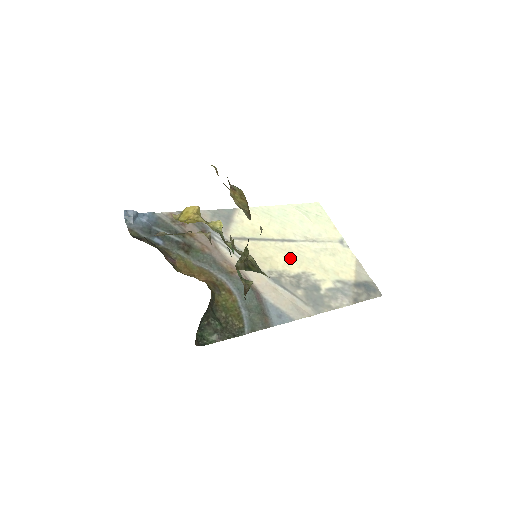
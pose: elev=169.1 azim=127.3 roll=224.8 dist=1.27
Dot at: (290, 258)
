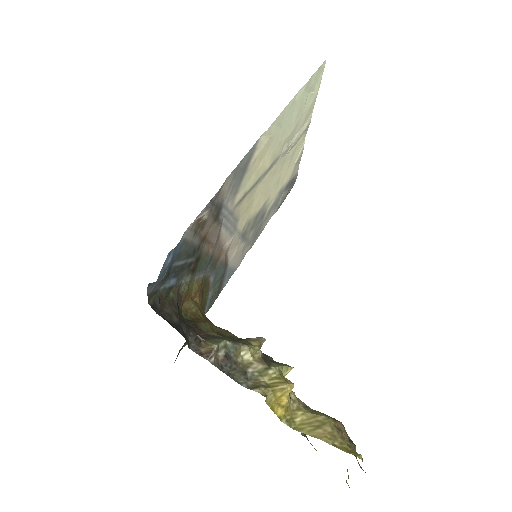
Dot at: (264, 191)
